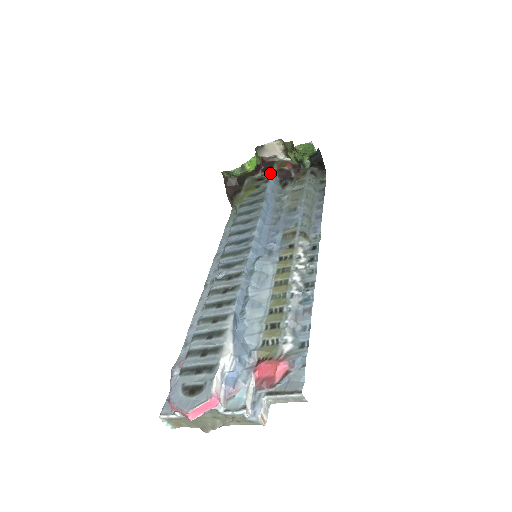
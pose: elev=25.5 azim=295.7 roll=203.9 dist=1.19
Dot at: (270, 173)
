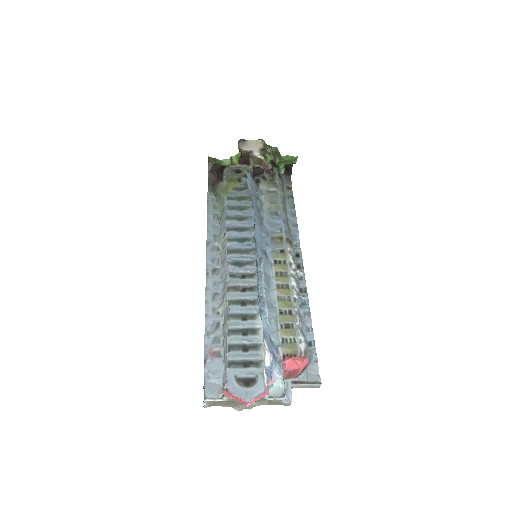
Dot at: (248, 168)
